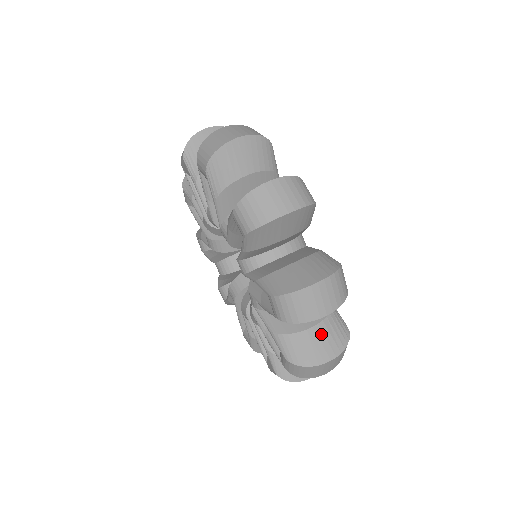
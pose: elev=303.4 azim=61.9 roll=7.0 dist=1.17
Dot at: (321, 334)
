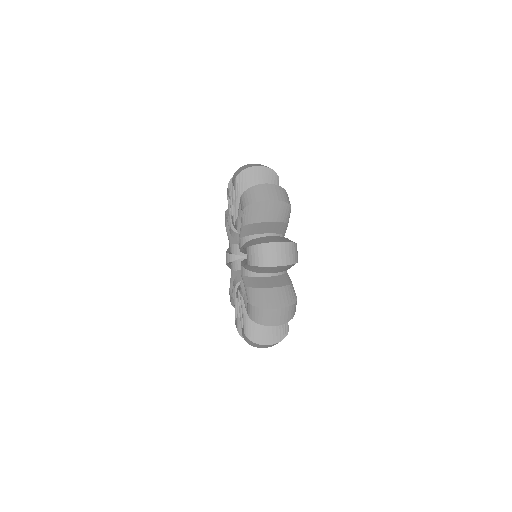
Dot at: (274, 238)
